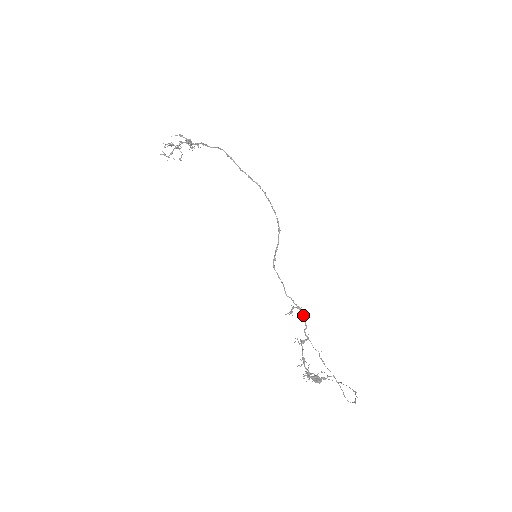
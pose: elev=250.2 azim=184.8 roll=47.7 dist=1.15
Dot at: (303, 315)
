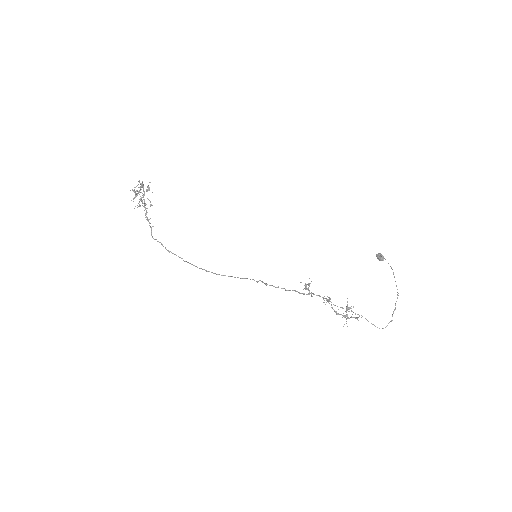
Dot at: occluded
